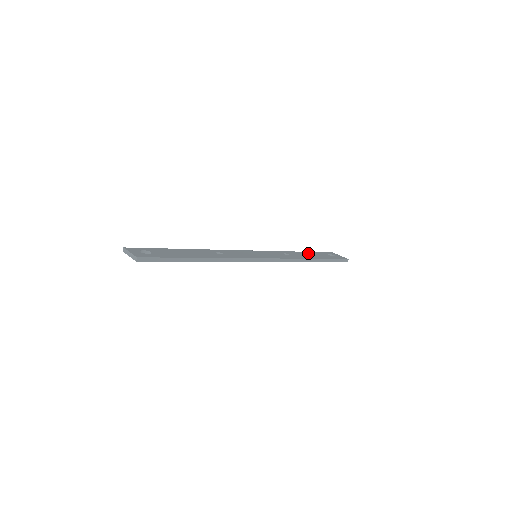
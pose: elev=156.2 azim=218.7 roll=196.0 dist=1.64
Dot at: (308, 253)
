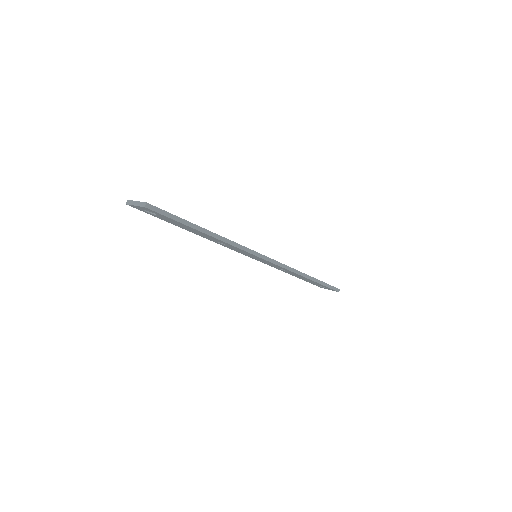
Dot at: occluded
